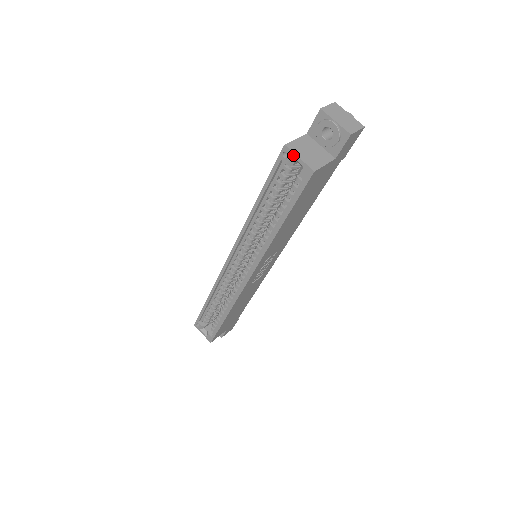
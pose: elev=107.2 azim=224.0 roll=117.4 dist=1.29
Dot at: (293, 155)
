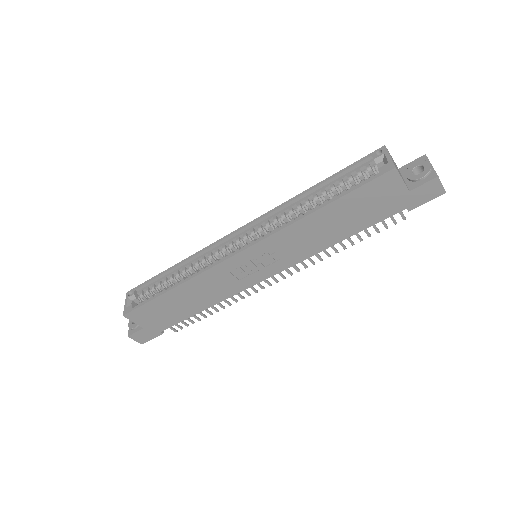
Dot at: (386, 153)
